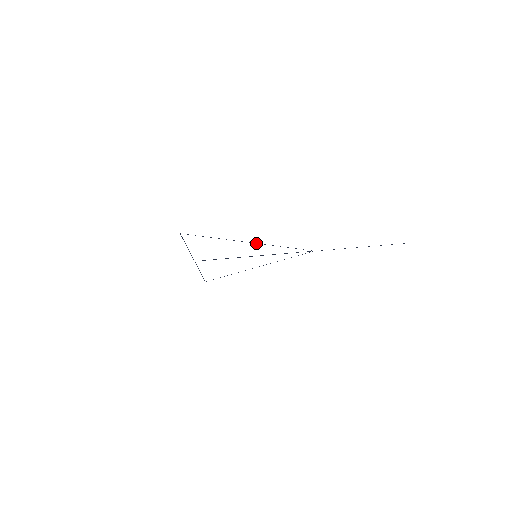
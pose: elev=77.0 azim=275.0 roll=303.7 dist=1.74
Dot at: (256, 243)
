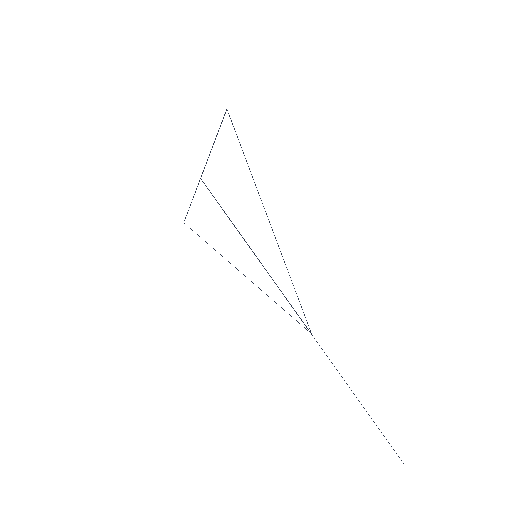
Dot at: occluded
